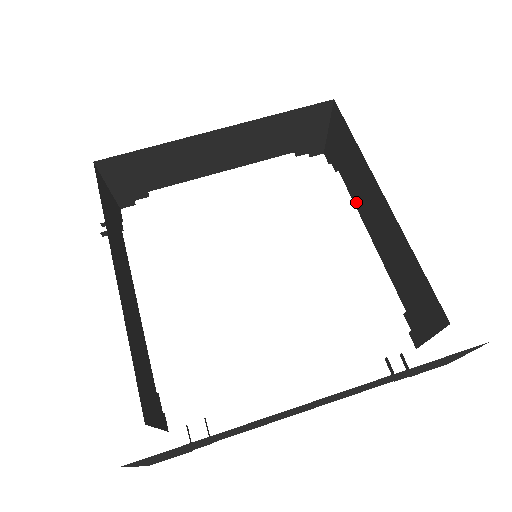
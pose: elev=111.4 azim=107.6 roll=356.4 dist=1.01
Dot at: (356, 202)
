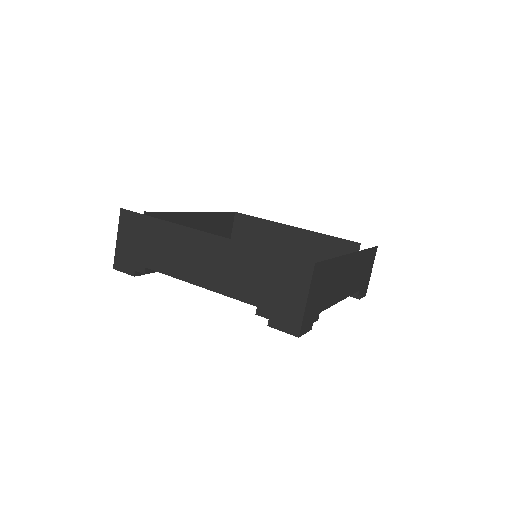
Dot at: occluded
